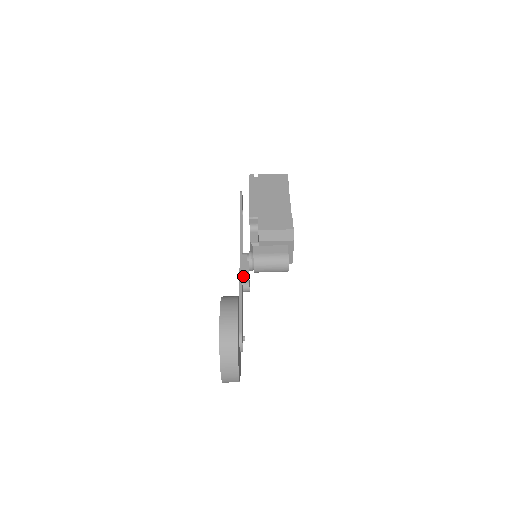
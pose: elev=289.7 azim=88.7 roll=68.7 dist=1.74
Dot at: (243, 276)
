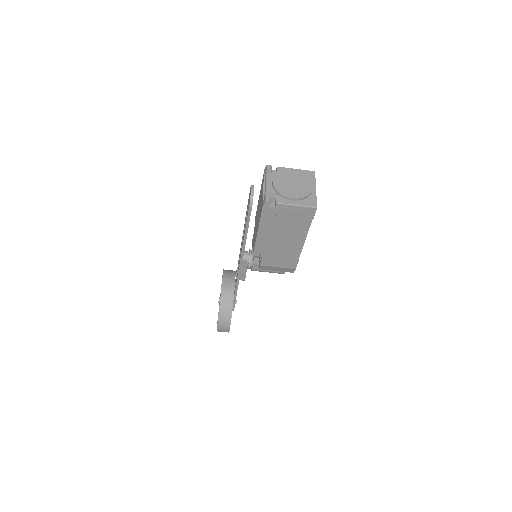
Dot at: (240, 276)
